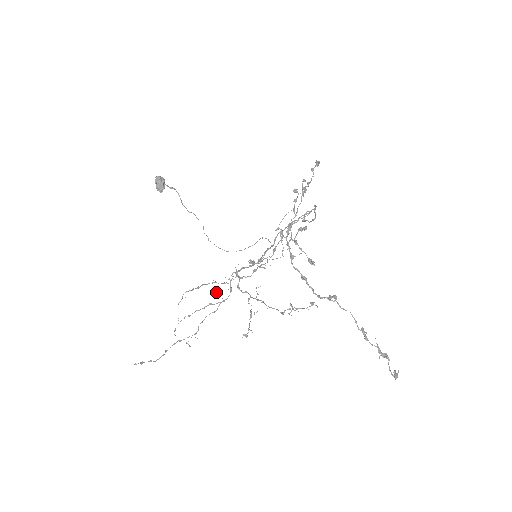
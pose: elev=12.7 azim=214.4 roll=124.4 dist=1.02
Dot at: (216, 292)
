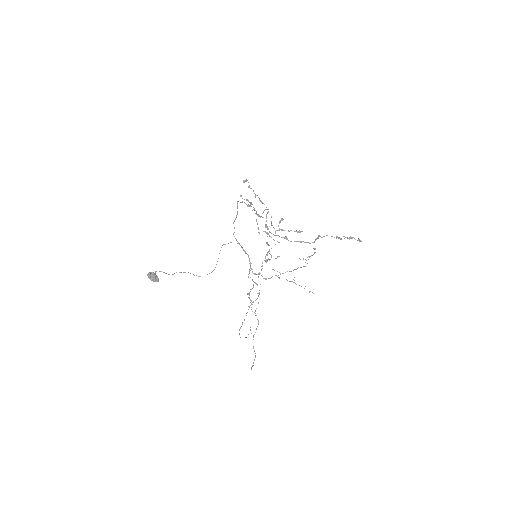
Dot at: occluded
